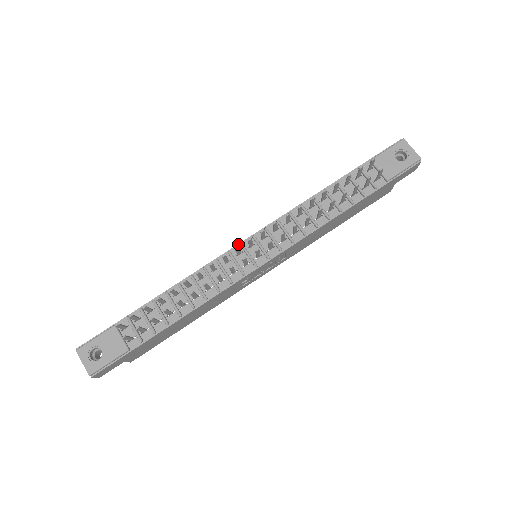
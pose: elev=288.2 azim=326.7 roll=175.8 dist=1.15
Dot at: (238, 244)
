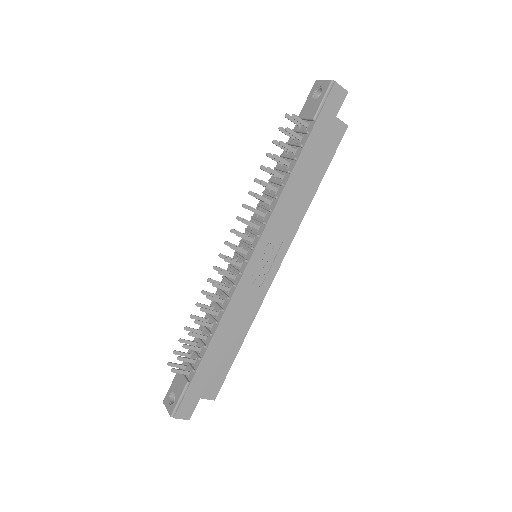
Dot at: (234, 255)
